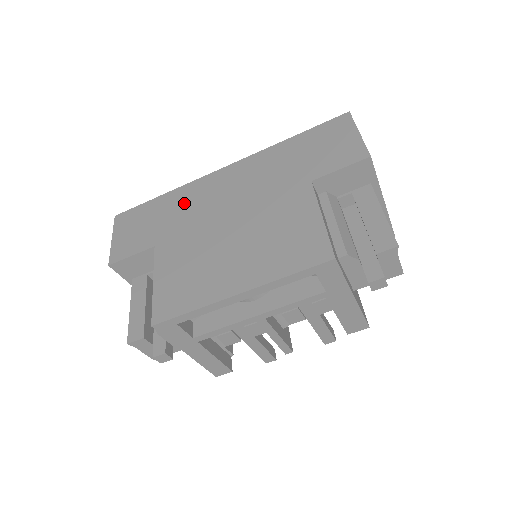
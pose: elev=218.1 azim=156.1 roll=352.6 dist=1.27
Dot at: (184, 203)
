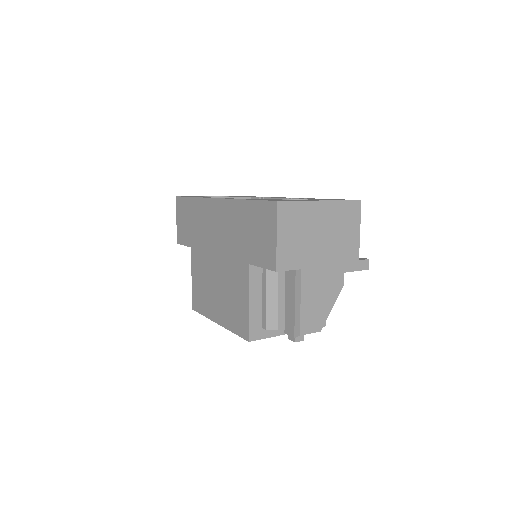
Dot at: (200, 219)
